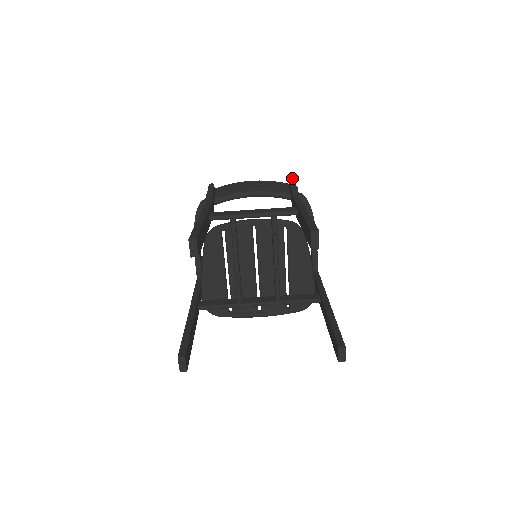
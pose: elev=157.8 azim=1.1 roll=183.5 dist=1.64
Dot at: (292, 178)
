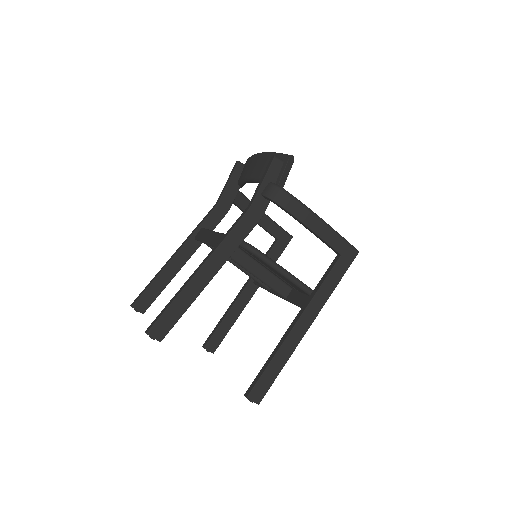
Dot at: (273, 155)
